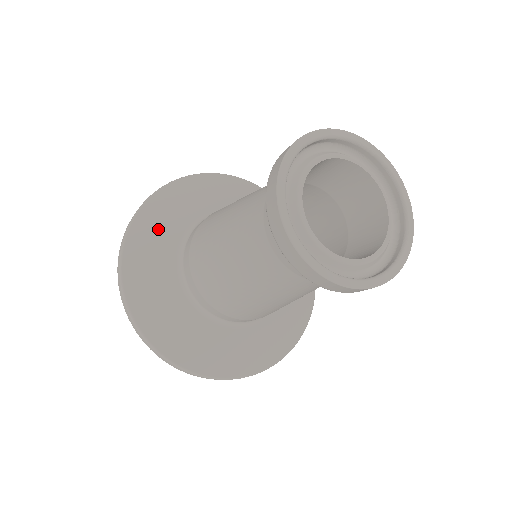
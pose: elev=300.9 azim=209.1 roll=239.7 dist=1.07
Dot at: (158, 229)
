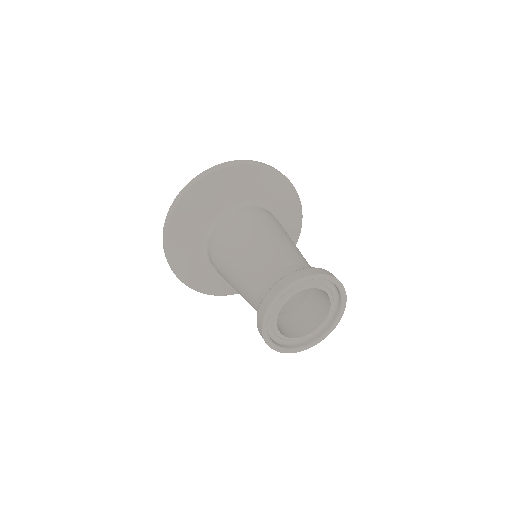
Dot at: (196, 212)
